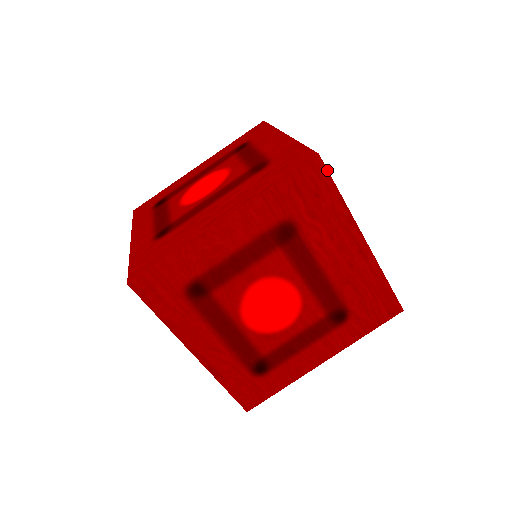
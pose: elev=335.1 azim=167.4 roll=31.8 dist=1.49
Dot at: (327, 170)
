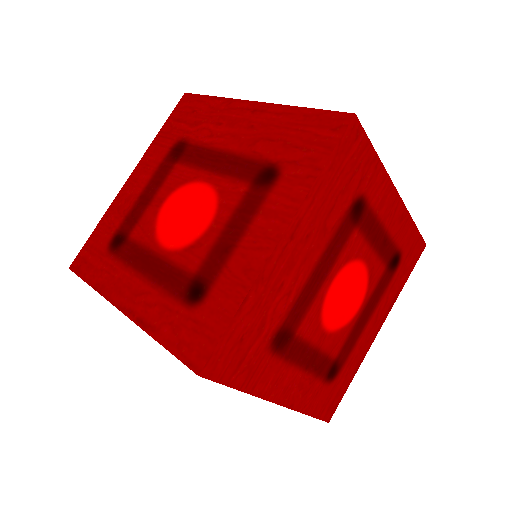
Dot at: (195, 94)
